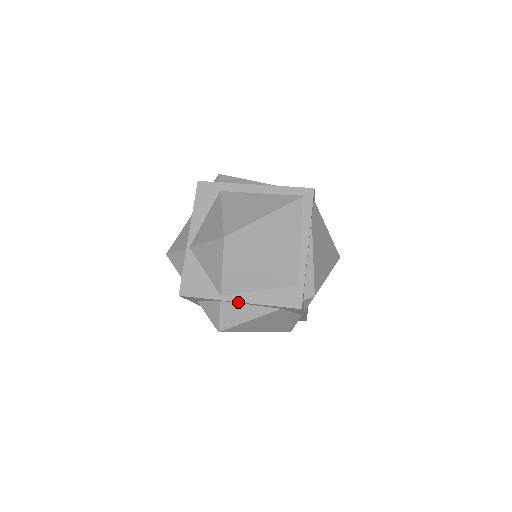
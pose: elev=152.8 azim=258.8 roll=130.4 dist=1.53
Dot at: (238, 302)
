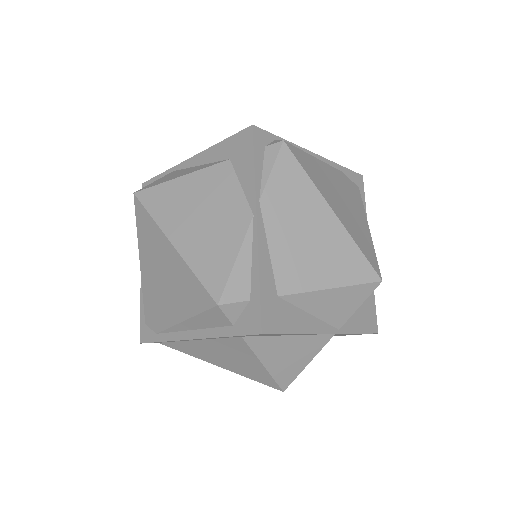
Dot at: (189, 161)
